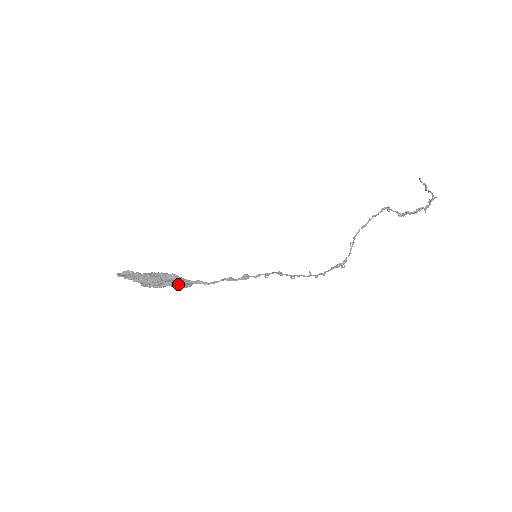
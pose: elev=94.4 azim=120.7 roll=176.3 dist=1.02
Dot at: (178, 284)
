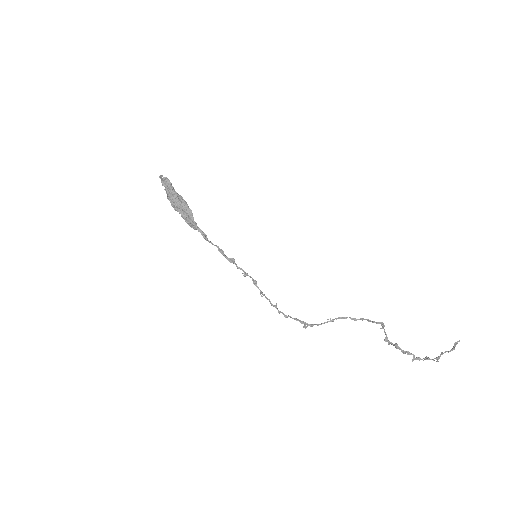
Dot at: (186, 219)
